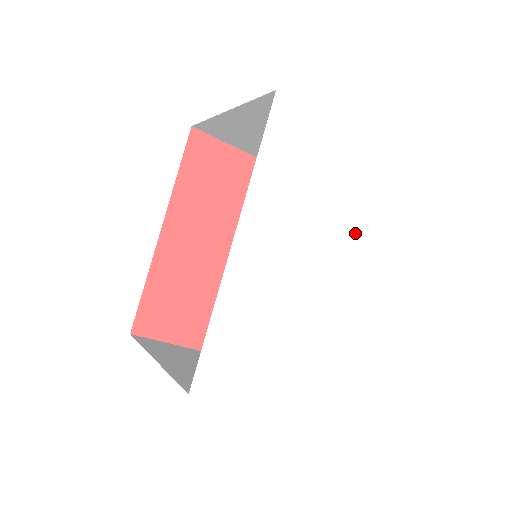
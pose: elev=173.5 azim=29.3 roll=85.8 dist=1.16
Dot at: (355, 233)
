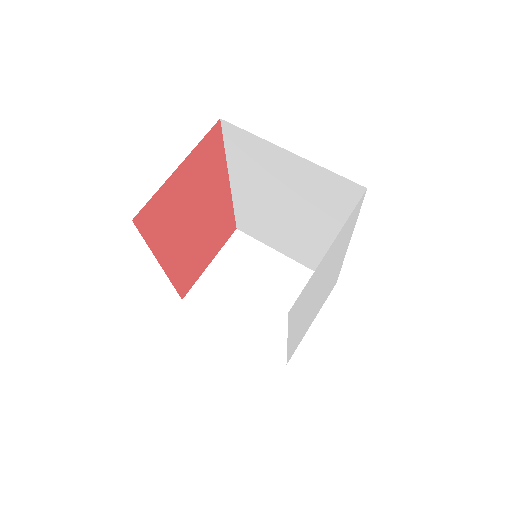
Dot at: (340, 251)
